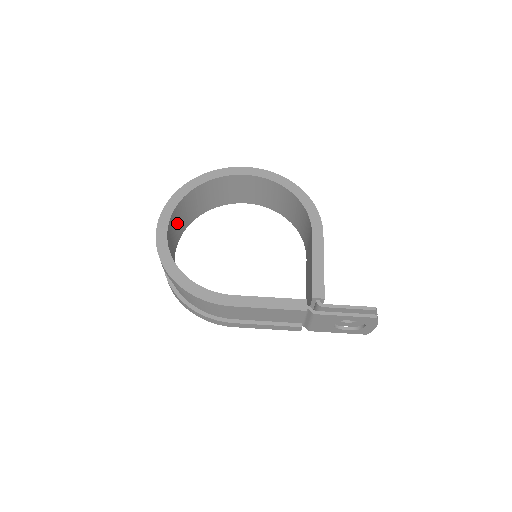
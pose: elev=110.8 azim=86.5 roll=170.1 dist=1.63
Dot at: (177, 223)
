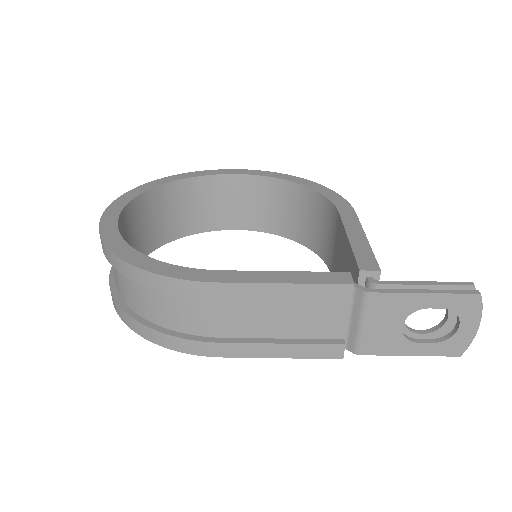
Dot at: (137, 229)
